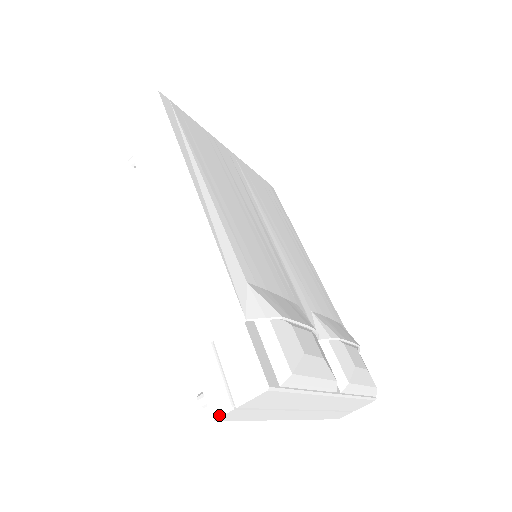
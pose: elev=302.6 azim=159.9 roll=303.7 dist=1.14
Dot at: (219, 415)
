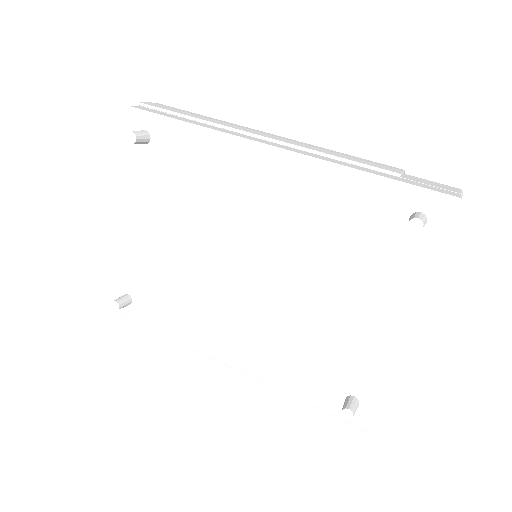
Dot at: (461, 197)
